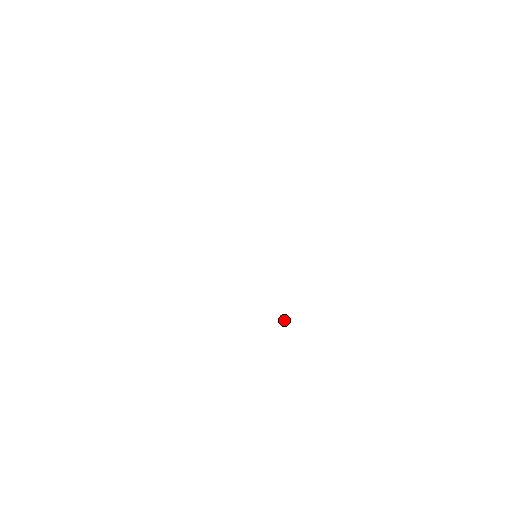
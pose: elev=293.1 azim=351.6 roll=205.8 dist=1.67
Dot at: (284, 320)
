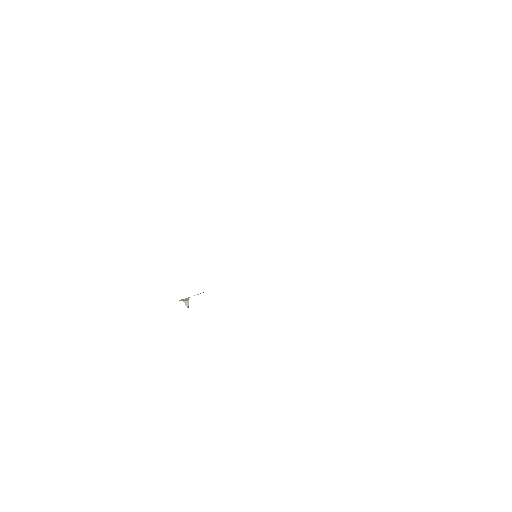
Dot at: (183, 301)
